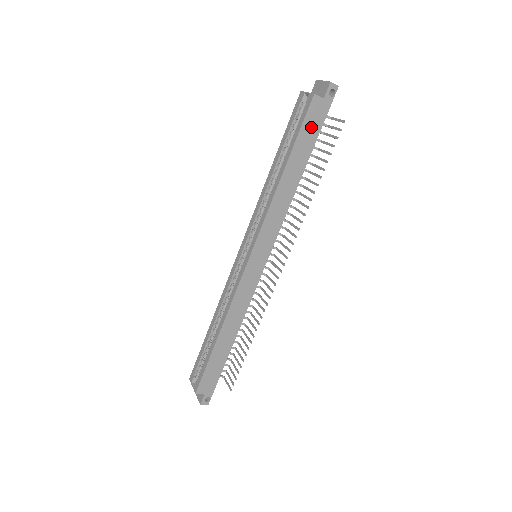
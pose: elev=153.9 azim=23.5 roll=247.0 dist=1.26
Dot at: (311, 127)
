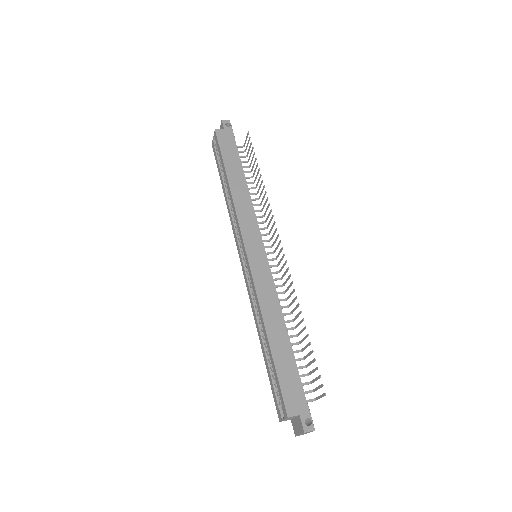
Dot at: (228, 147)
